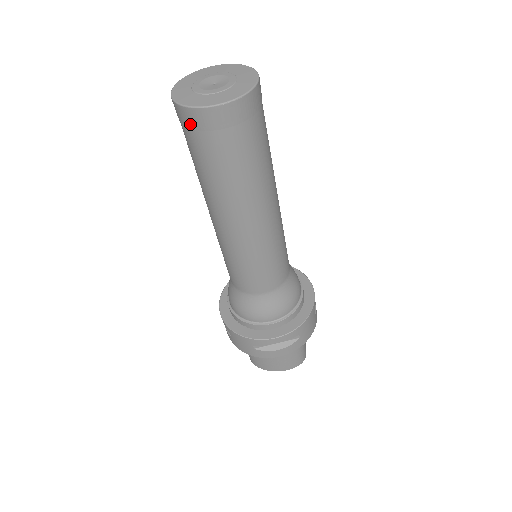
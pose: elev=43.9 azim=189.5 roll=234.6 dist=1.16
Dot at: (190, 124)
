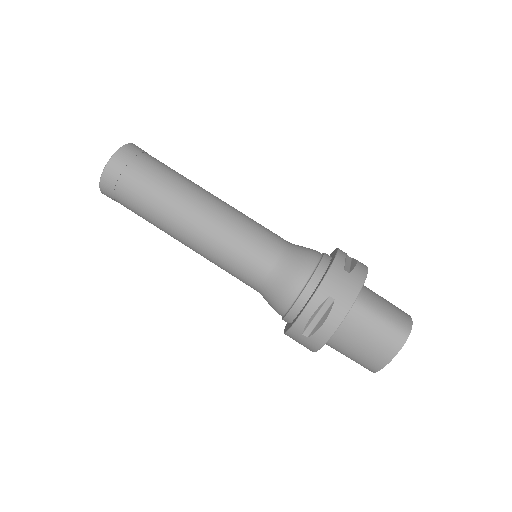
Dot at: (111, 197)
